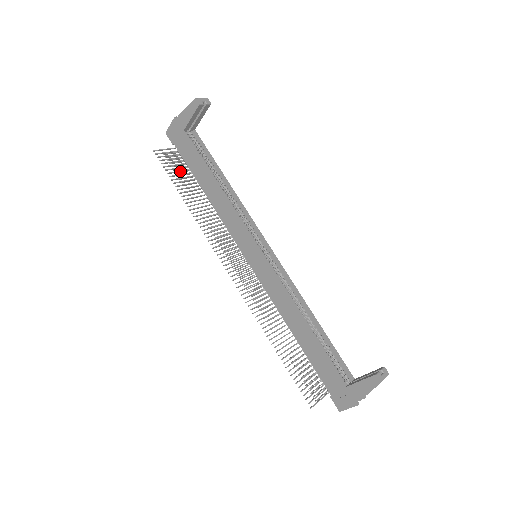
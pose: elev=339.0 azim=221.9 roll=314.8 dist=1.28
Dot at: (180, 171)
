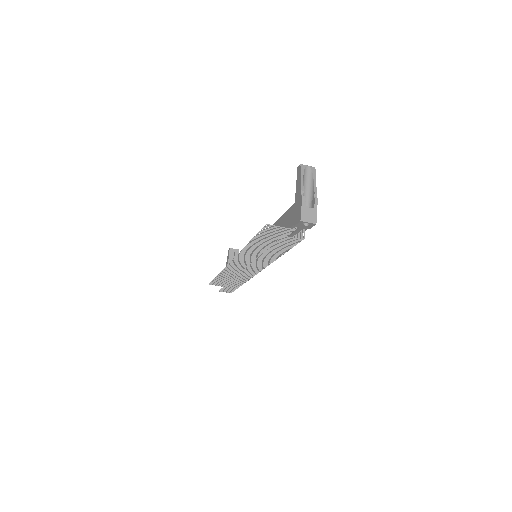
Dot at: (223, 282)
